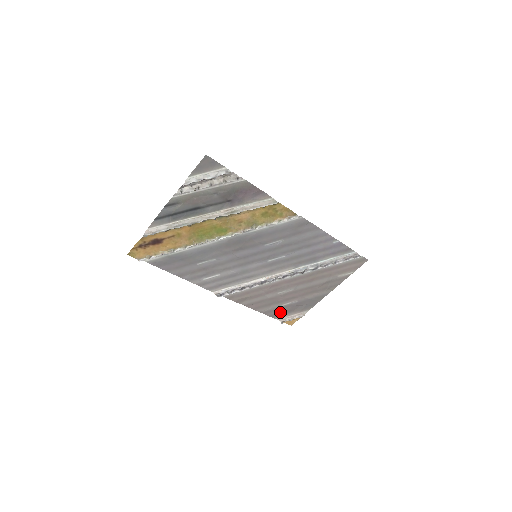
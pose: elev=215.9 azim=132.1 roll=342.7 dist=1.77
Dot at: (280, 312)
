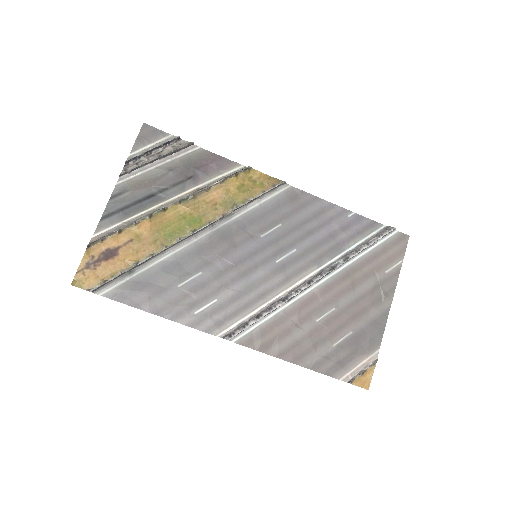
Dot at: (337, 362)
